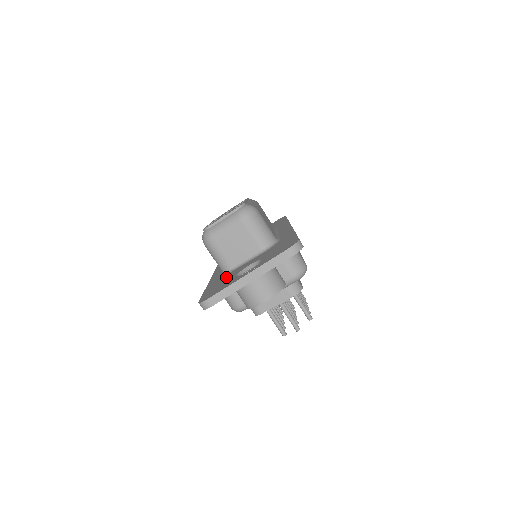
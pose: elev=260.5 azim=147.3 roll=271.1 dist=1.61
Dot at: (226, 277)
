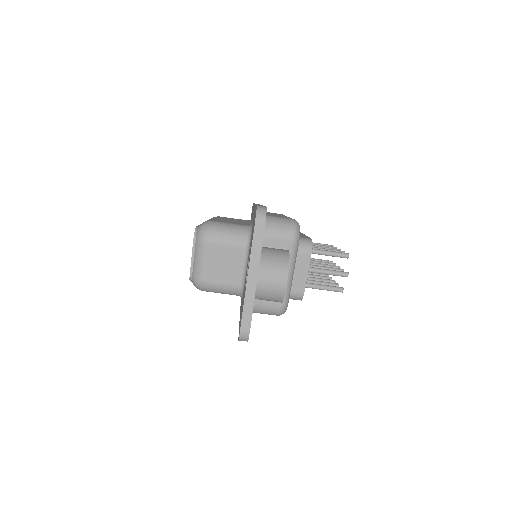
Dot at: occluded
